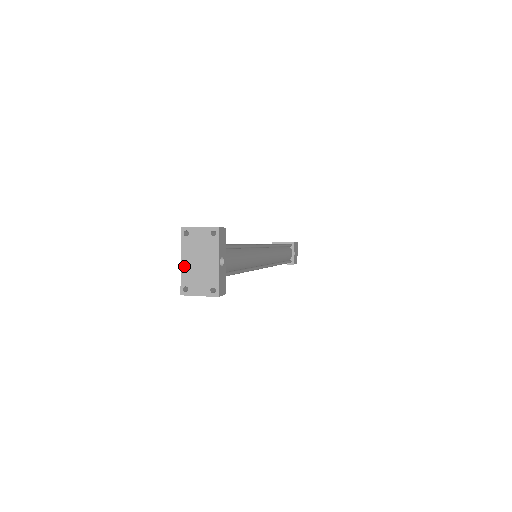
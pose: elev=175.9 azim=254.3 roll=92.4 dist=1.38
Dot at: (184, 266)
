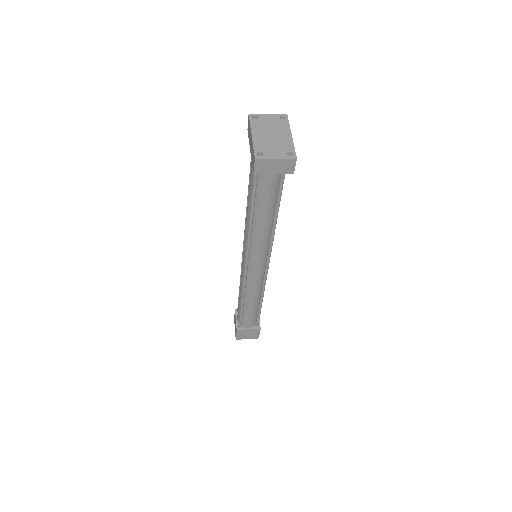
Dot at: (256, 138)
